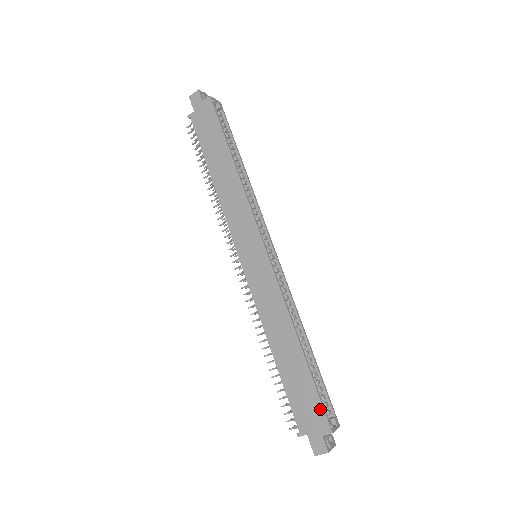
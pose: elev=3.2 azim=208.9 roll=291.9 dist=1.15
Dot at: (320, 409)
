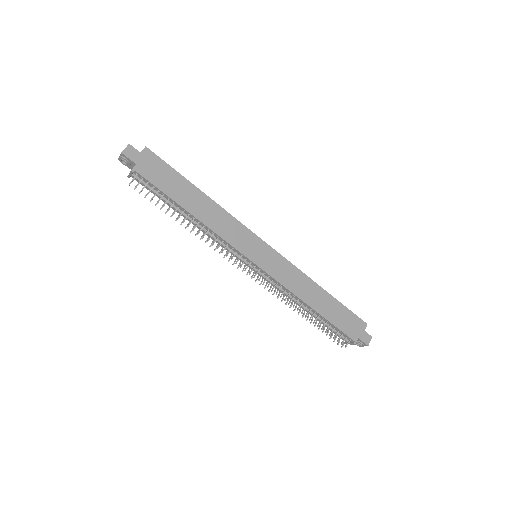
Dot at: (355, 317)
